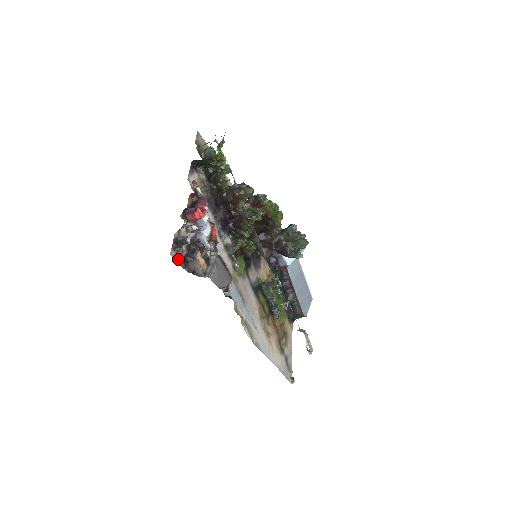
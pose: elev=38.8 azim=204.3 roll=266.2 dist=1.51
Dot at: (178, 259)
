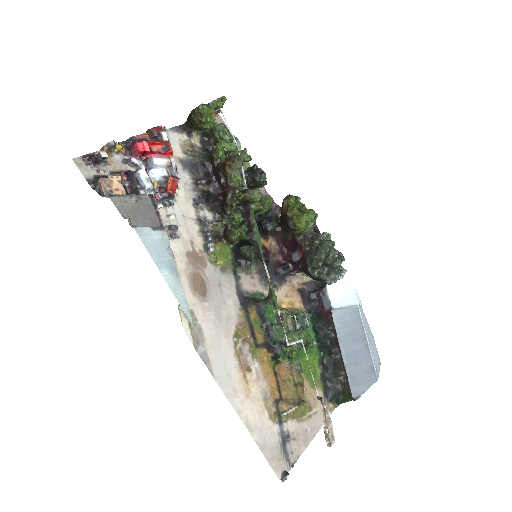
Dot at: (85, 171)
